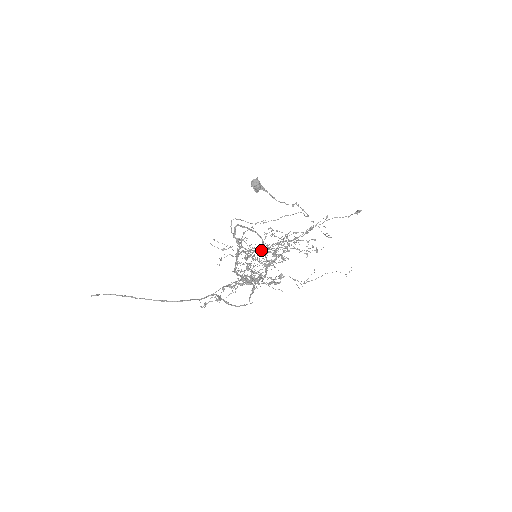
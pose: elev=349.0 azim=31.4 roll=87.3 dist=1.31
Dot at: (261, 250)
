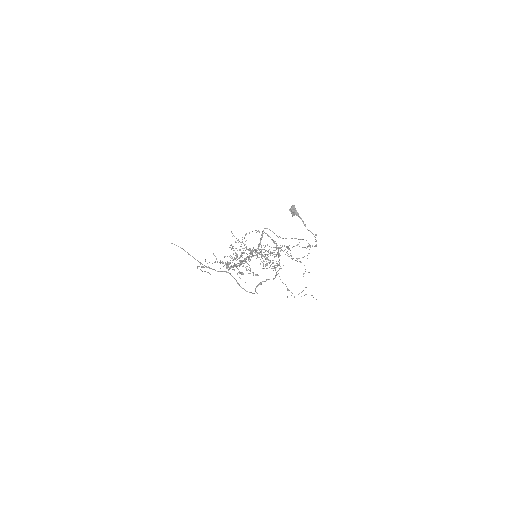
Dot at: occluded
